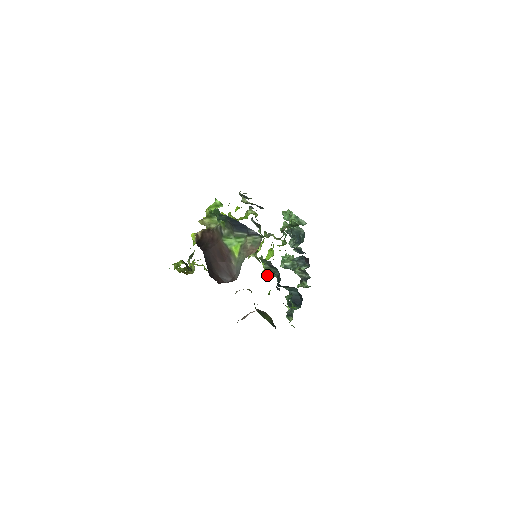
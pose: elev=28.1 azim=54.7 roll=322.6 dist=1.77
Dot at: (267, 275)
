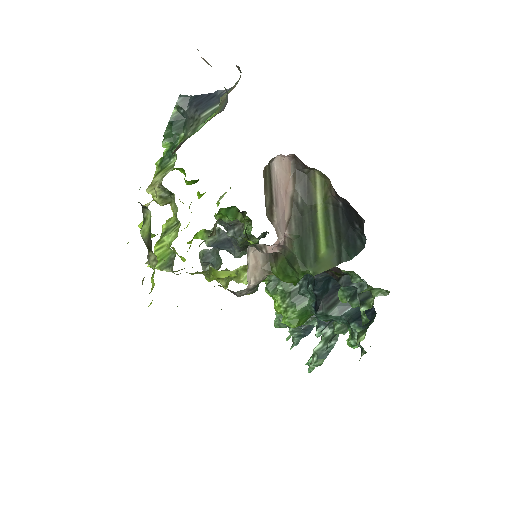
Dot at: (292, 324)
